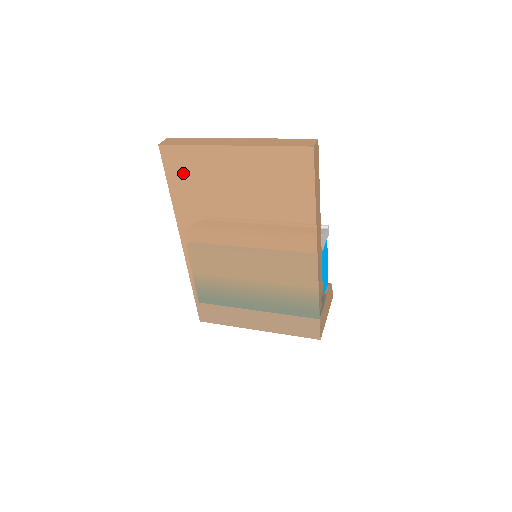
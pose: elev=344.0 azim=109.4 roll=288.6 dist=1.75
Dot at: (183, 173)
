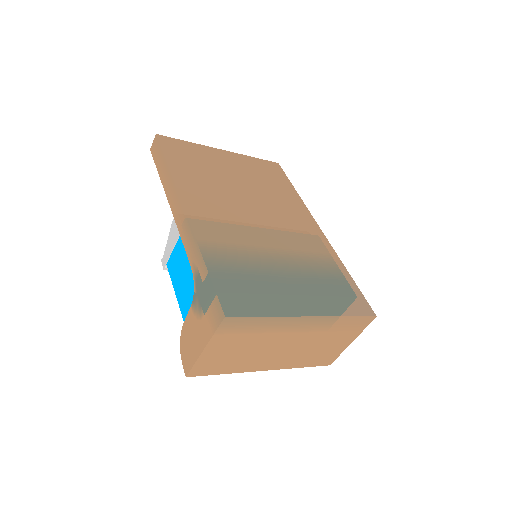
Dot at: (182, 155)
